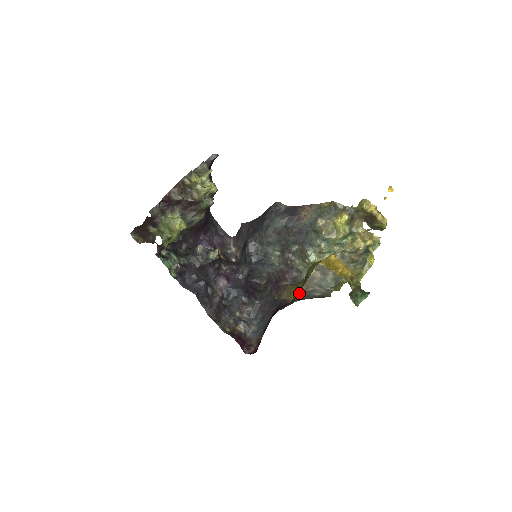
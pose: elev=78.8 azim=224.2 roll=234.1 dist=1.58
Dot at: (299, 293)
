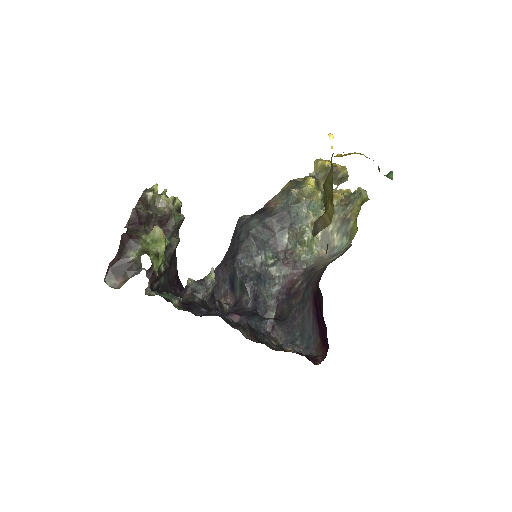
Dot at: (322, 268)
